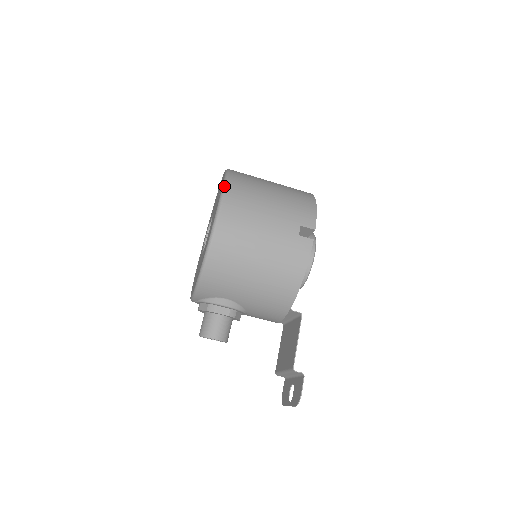
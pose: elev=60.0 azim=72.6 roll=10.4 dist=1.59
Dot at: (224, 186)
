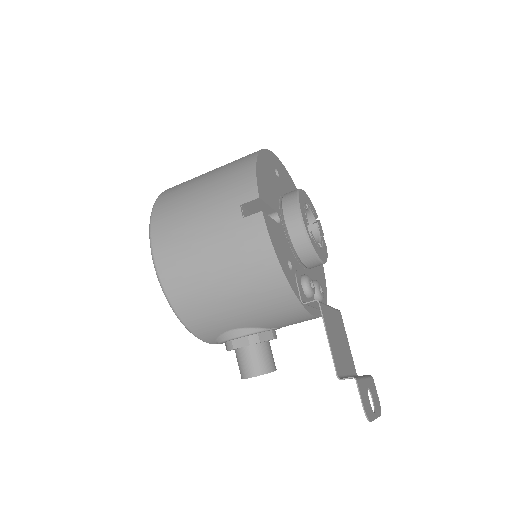
Dot at: (150, 218)
